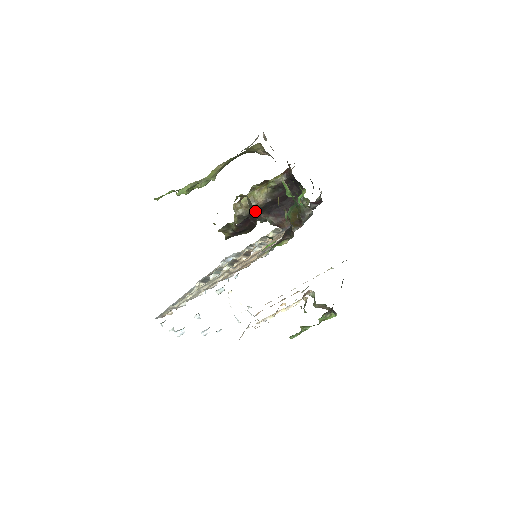
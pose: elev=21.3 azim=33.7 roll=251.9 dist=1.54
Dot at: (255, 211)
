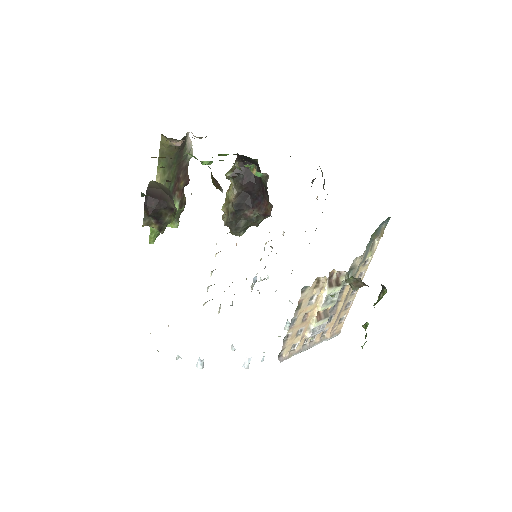
Dot at: (159, 189)
